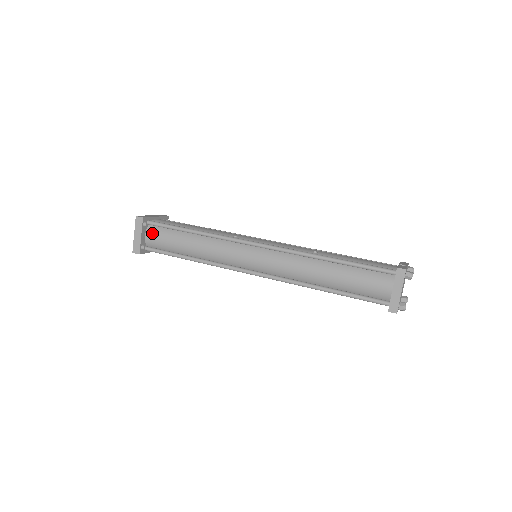
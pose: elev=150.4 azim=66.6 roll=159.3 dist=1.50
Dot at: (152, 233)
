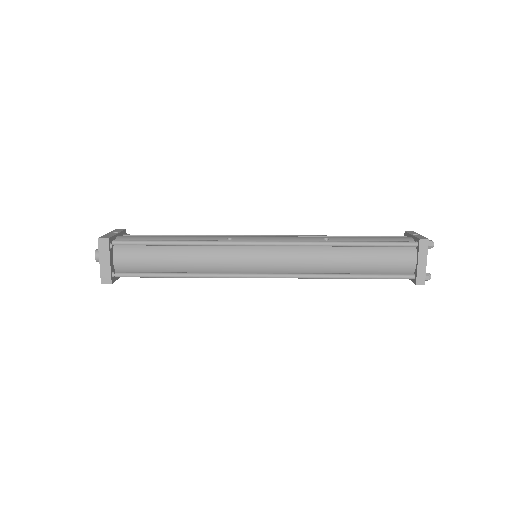
Dot at: (122, 255)
